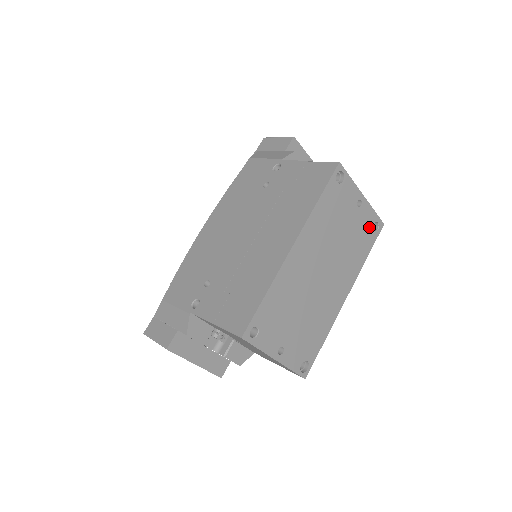
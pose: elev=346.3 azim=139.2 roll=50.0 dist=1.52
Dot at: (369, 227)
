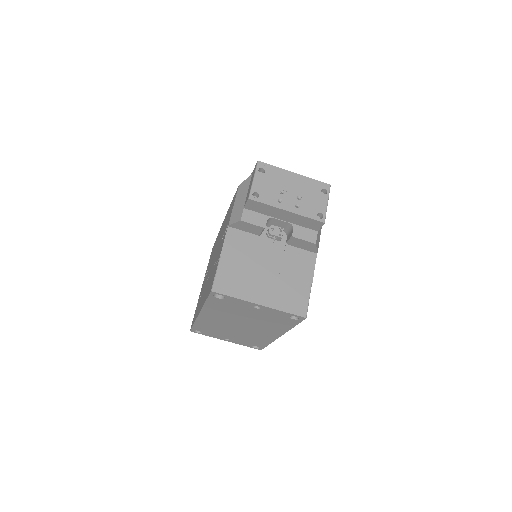
Dot at: (283, 317)
